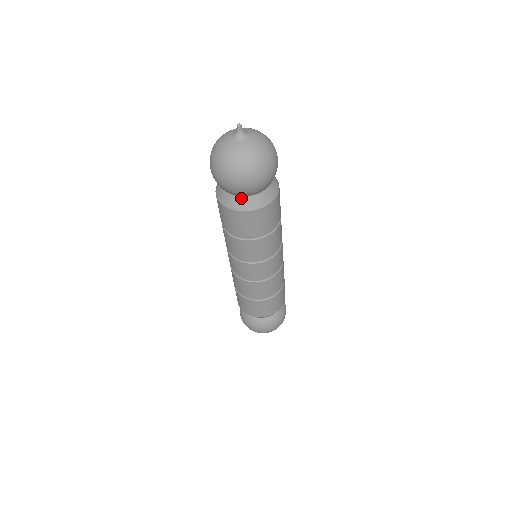
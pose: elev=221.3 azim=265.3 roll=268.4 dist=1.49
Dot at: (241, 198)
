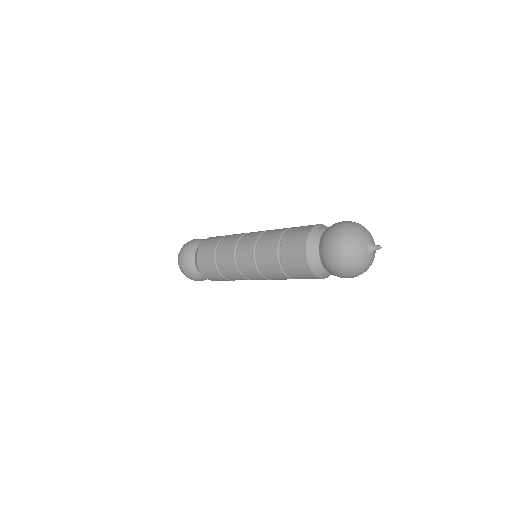
Dot at: (323, 268)
